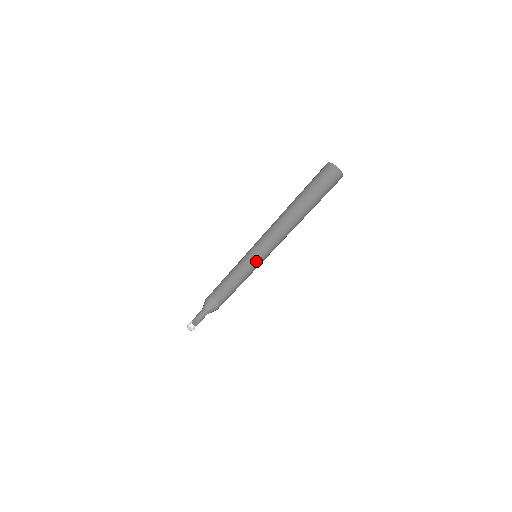
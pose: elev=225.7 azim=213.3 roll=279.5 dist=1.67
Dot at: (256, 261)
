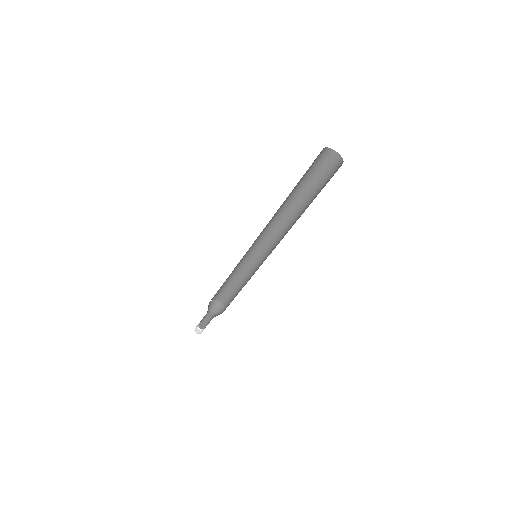
Dot at: (254, 257)
